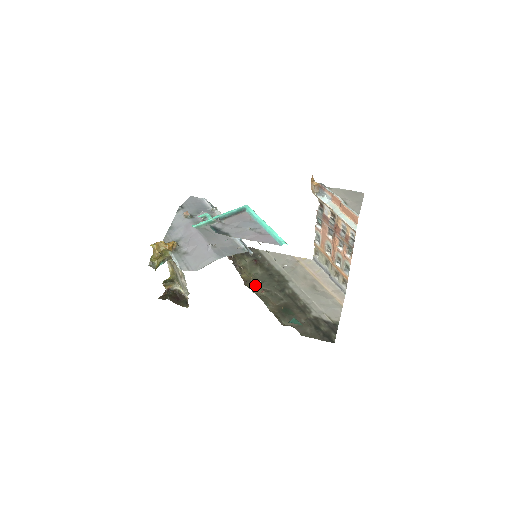
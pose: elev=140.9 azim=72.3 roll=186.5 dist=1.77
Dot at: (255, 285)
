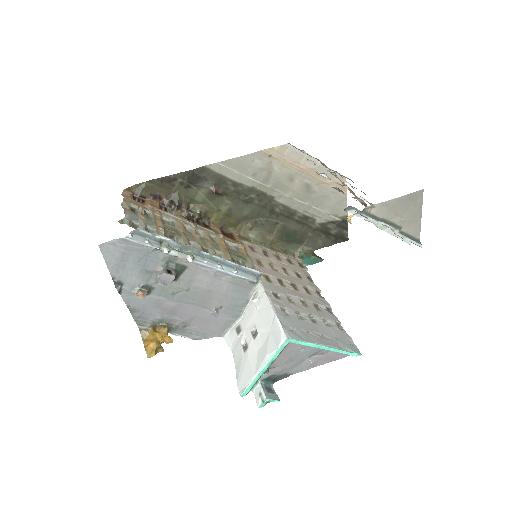
Dot at: (235, 223)
